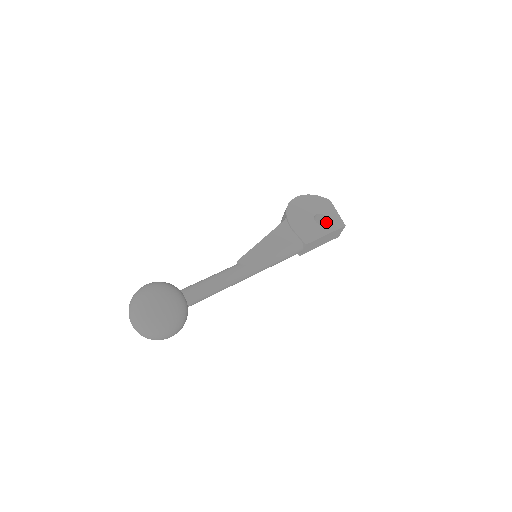
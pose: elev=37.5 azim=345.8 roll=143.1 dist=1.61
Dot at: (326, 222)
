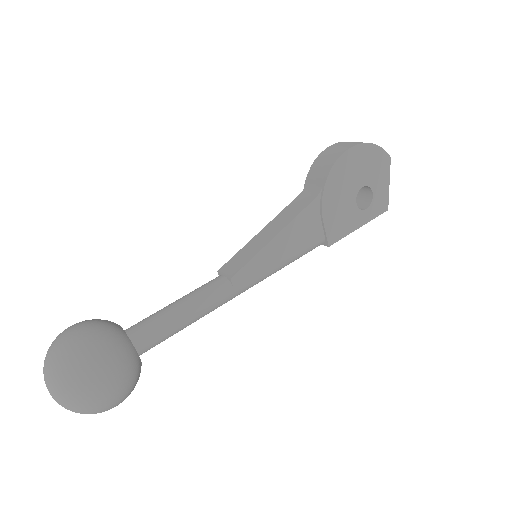
Dot at: (367, 196)
